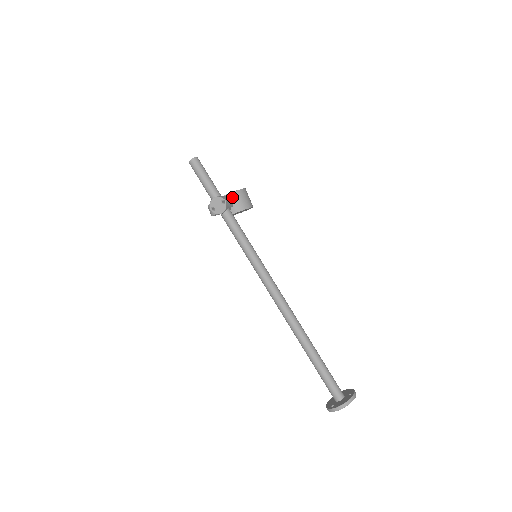
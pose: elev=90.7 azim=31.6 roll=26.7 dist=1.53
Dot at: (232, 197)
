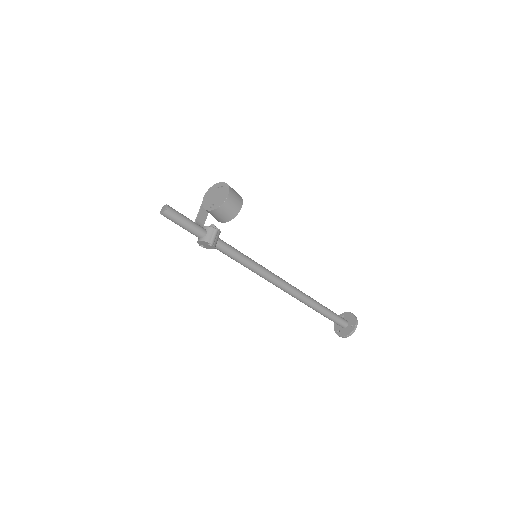
Dot at: (217, 212)
